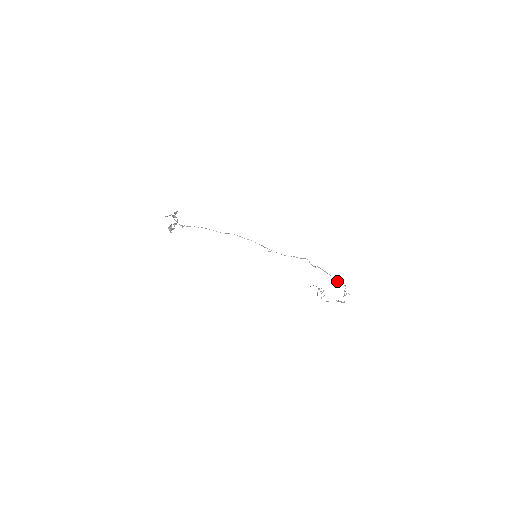
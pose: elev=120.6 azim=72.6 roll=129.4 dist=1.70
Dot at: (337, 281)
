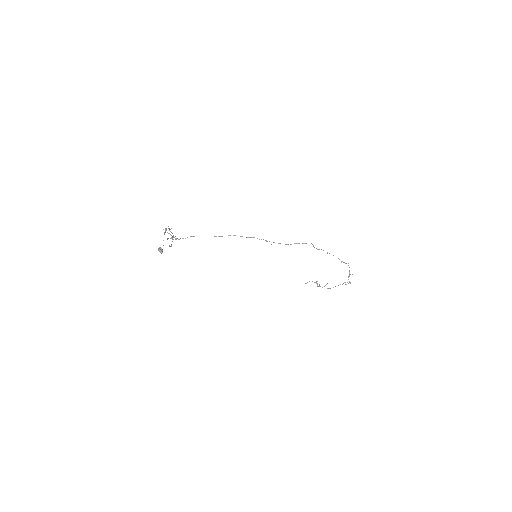
Dot at: (341, 261)
